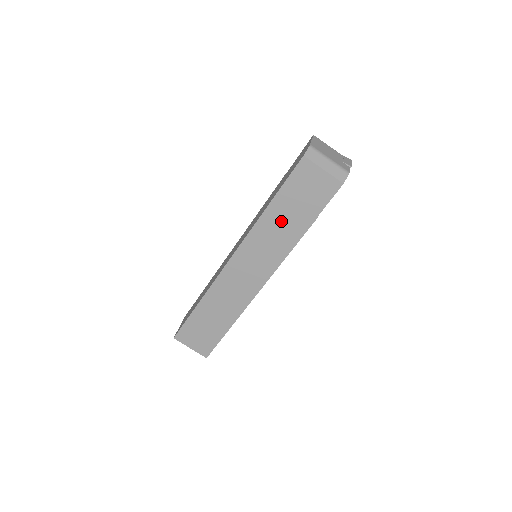
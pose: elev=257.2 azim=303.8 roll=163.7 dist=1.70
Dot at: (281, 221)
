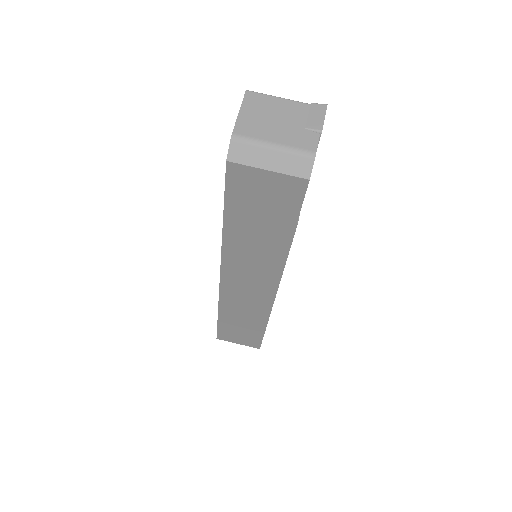
Dot at: (251, 237)
